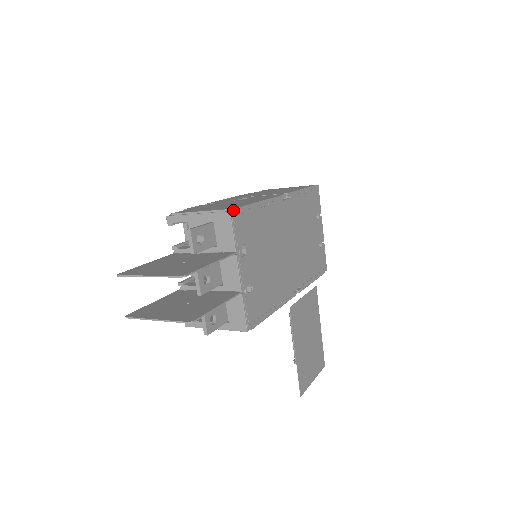
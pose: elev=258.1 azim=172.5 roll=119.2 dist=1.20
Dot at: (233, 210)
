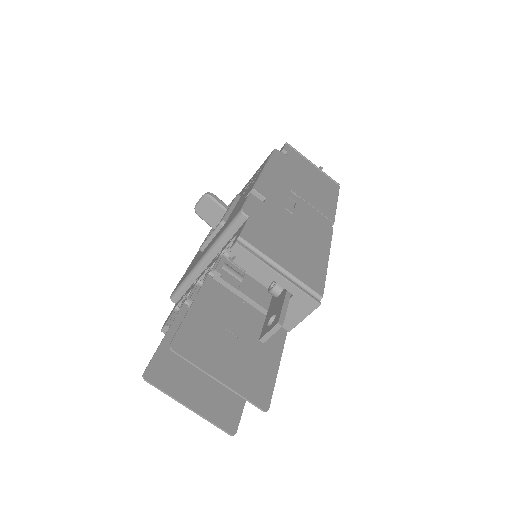
Dot at: (321, 298)
